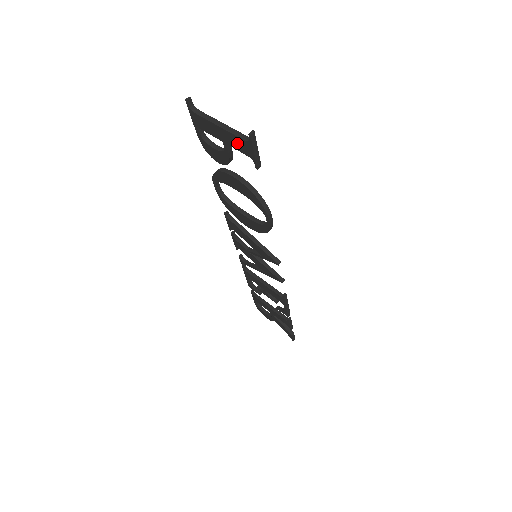
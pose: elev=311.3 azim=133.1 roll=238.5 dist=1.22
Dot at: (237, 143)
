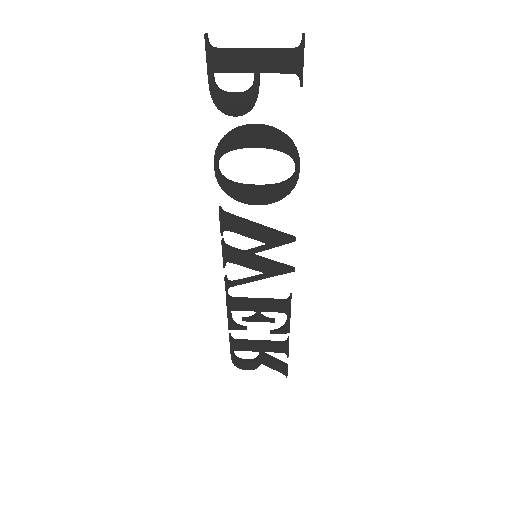
Dot at: (279, 61)
